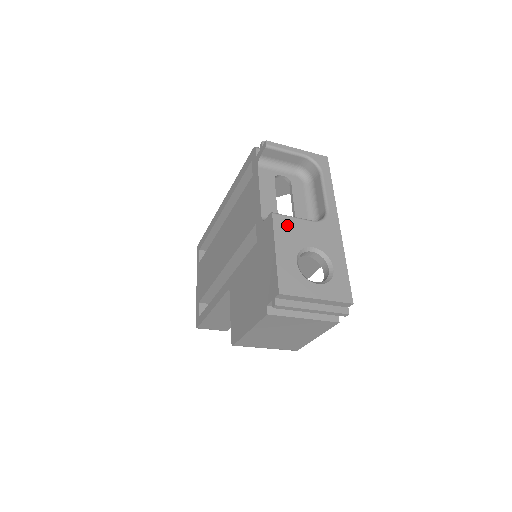
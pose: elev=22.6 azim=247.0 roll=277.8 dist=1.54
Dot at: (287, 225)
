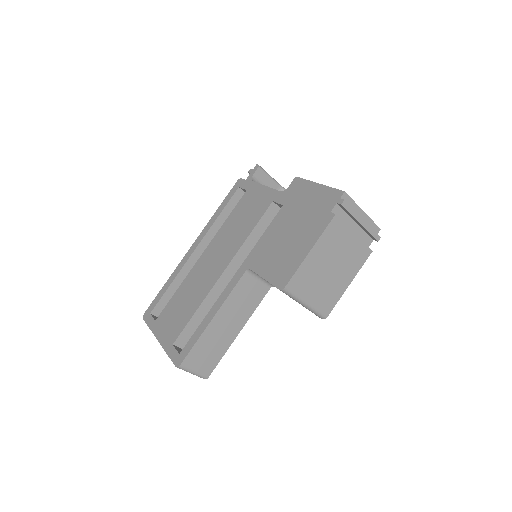
Dot at: occluded
